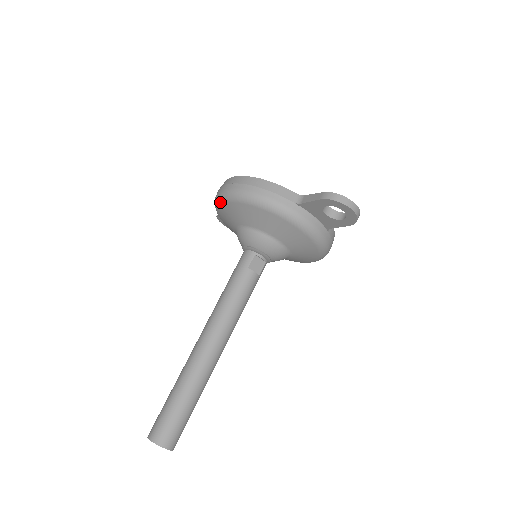
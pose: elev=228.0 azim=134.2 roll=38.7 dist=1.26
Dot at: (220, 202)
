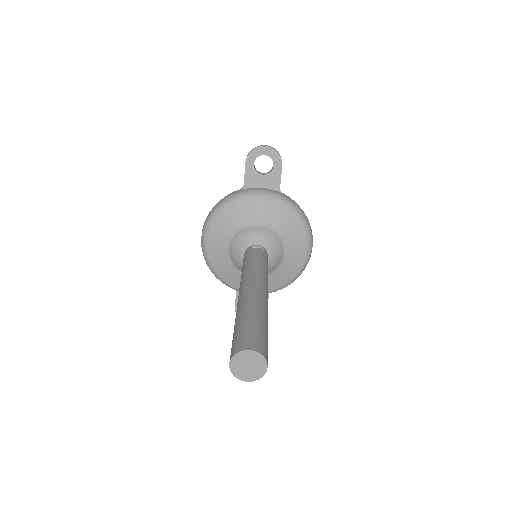
Dot at: (205, 251)
